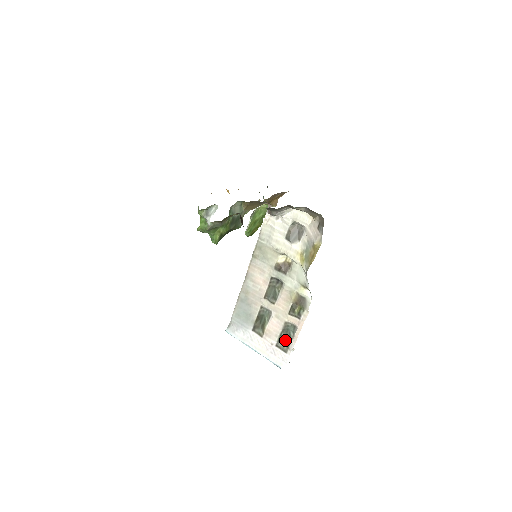
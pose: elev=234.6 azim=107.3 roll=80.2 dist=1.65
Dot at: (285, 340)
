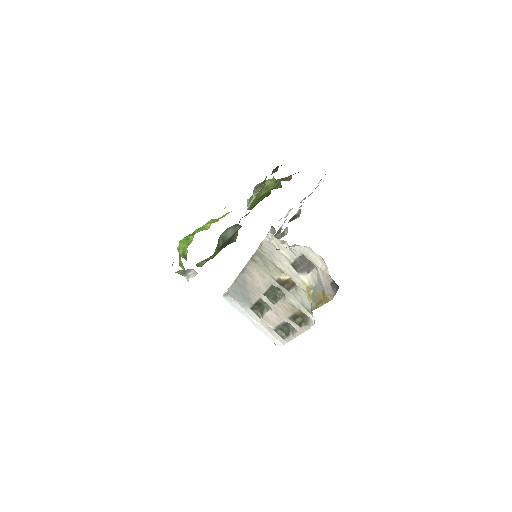
Dot at: (284, 330)
